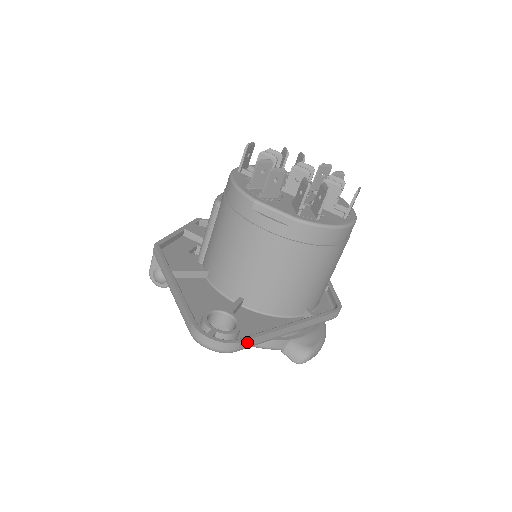
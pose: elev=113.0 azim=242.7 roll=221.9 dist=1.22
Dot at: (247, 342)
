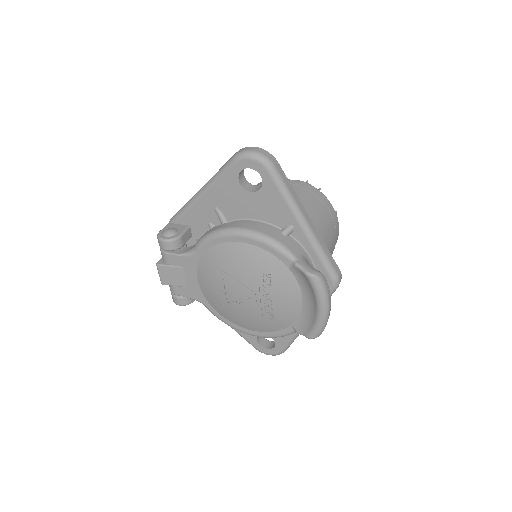
Dot at: (281, 171)
